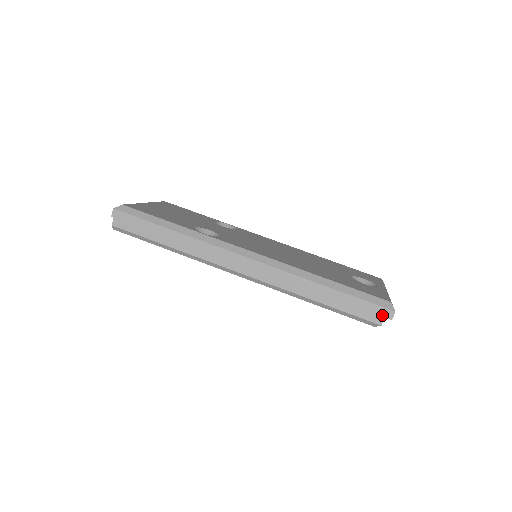
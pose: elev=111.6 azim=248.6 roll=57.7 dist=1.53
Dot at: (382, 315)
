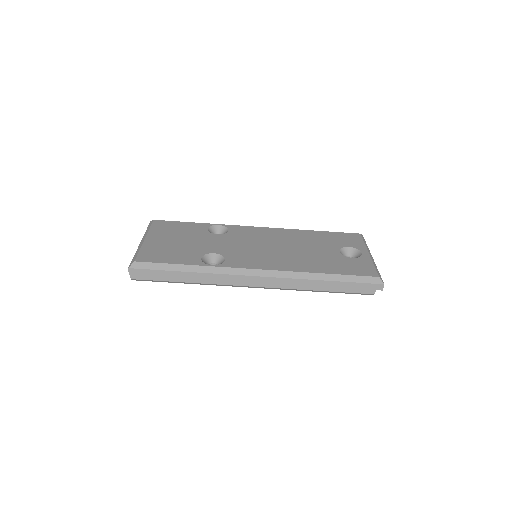
Dot at: (374, 289)
